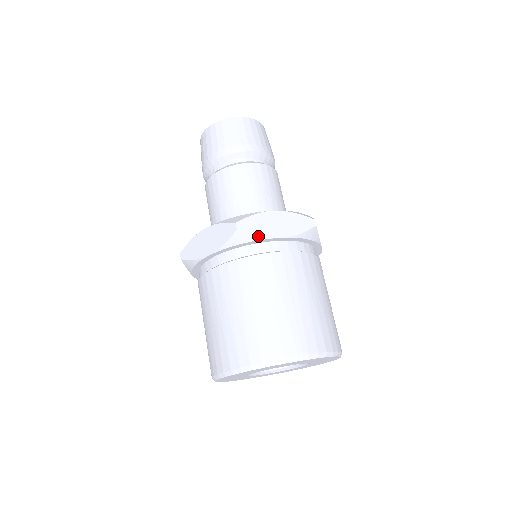
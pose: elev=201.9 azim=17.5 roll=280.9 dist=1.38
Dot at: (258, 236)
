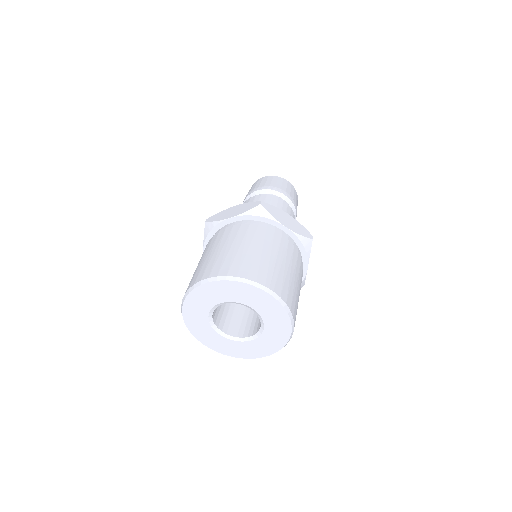
Dot at: (272, 216)
